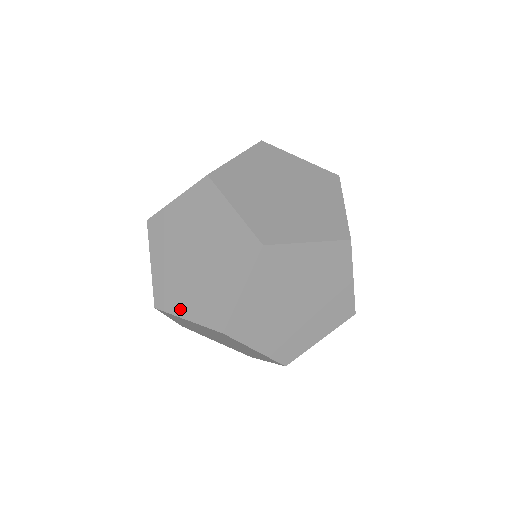
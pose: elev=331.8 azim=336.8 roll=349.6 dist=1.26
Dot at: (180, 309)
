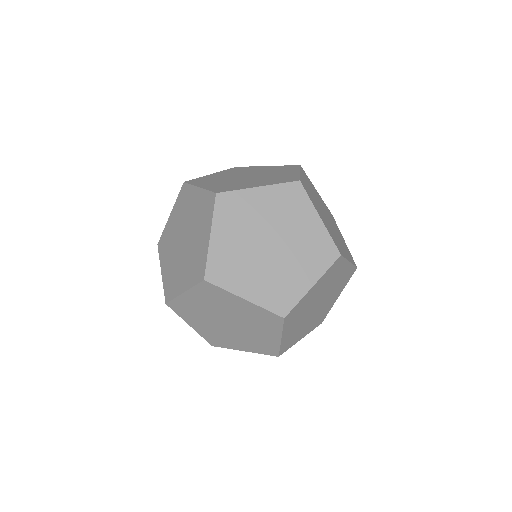
Dot at: (235, 347)
